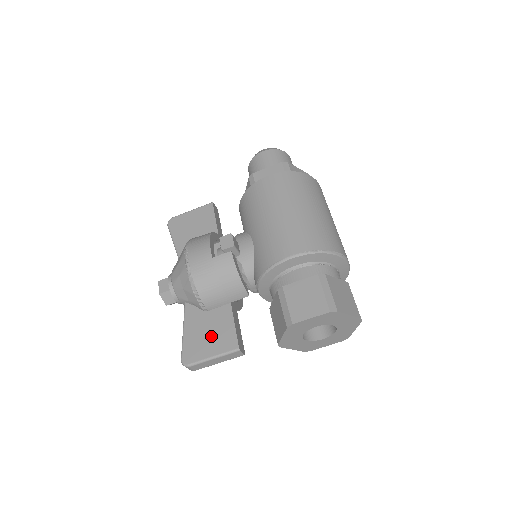
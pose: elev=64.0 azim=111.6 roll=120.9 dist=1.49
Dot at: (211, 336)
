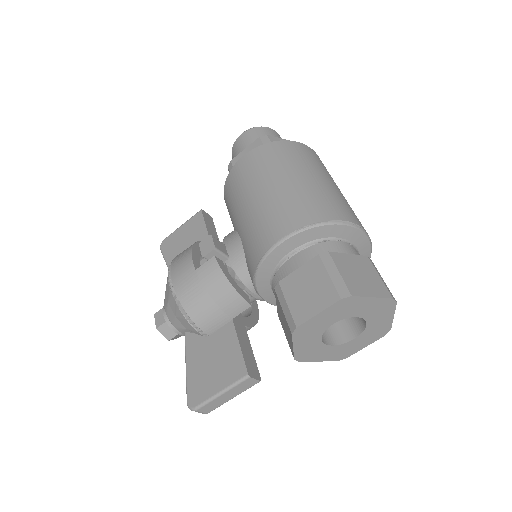
Dot at: (215, 366)
